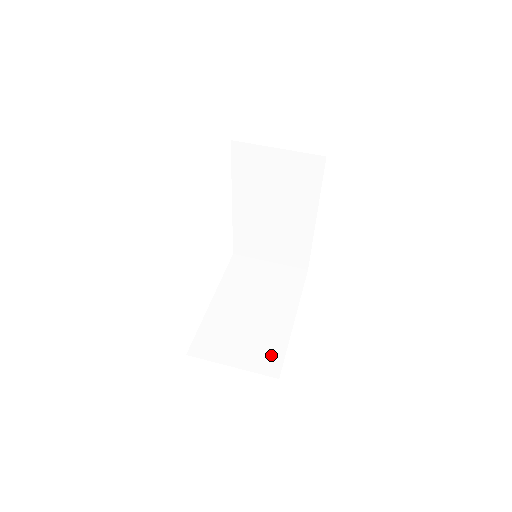
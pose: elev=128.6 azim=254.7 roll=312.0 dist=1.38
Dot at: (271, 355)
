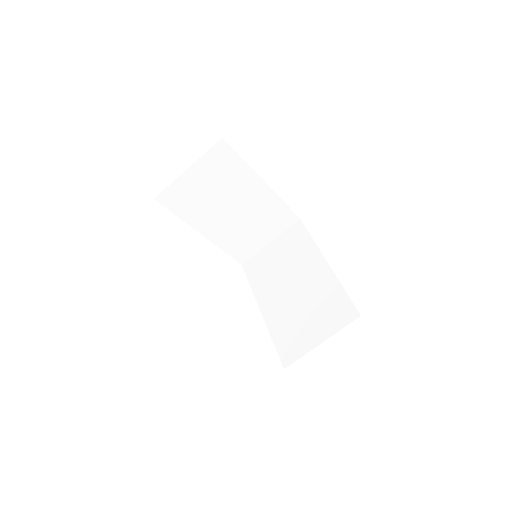
Dot at: (282, 216)
